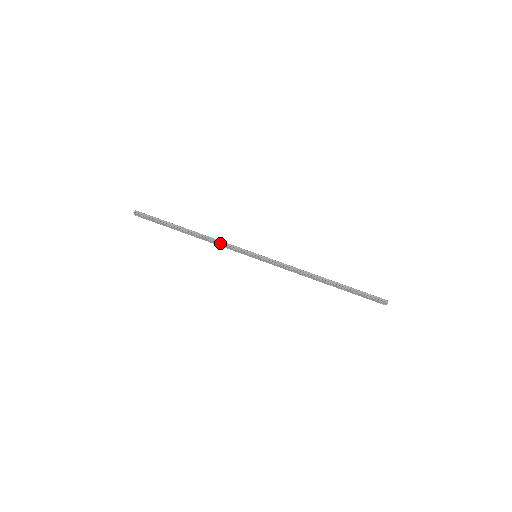
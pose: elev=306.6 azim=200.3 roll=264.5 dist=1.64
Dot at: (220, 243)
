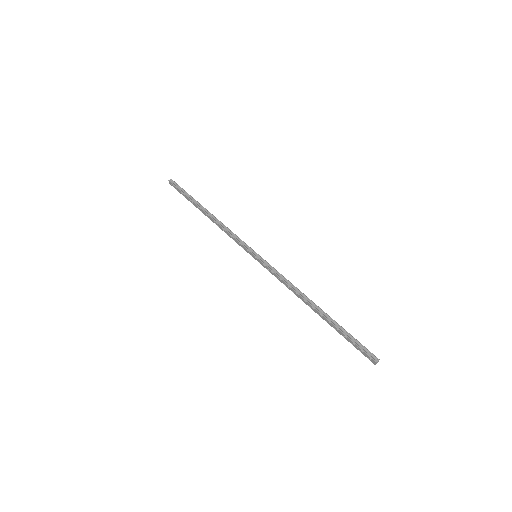
Dot at: (227, 231)
